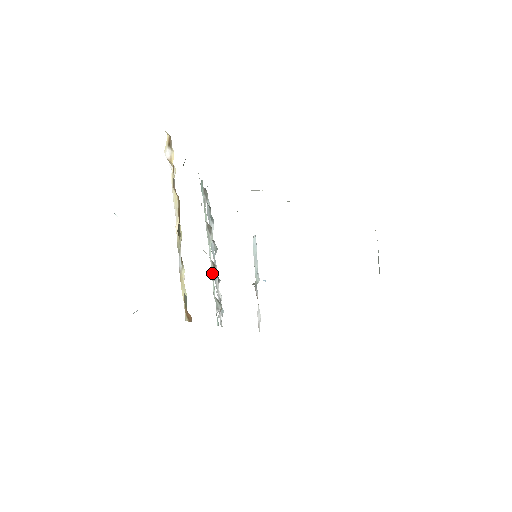
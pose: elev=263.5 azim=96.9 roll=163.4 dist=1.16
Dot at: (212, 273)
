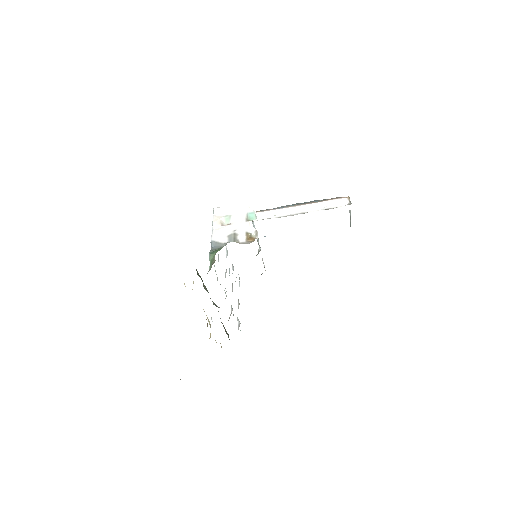
Dot at: occluded
